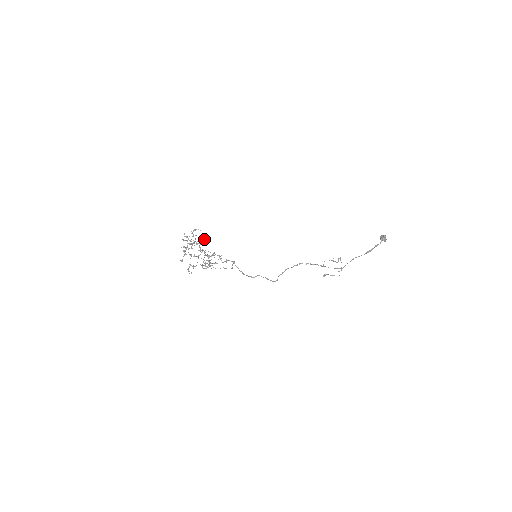
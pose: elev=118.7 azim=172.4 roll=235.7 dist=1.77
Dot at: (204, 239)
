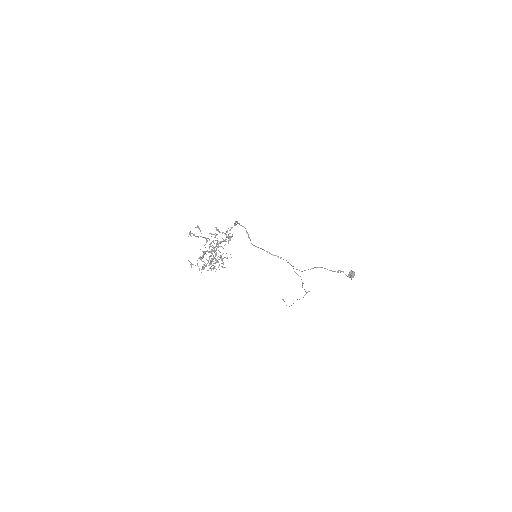
Dot at: occluded
